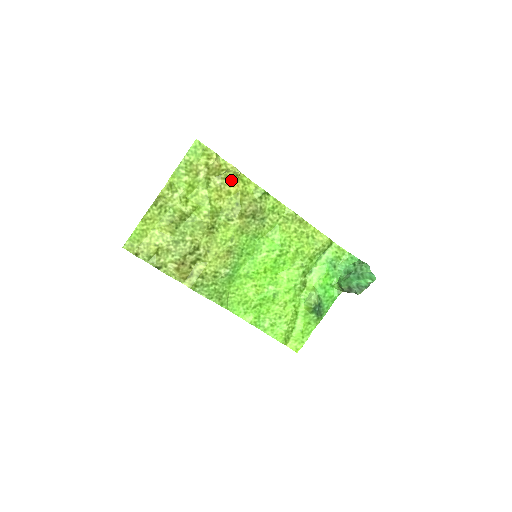
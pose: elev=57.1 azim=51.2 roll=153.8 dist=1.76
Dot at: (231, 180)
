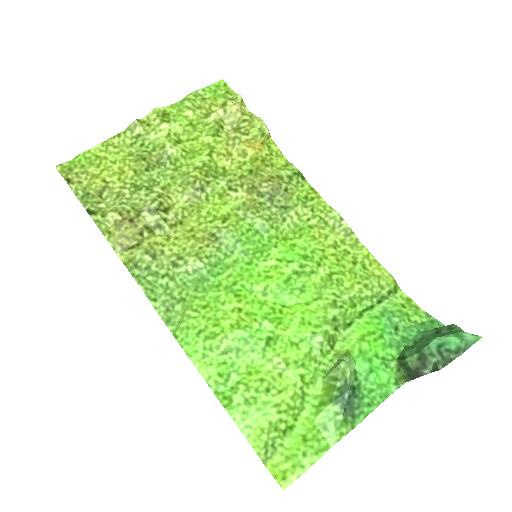
Dot at: (253, 140)
